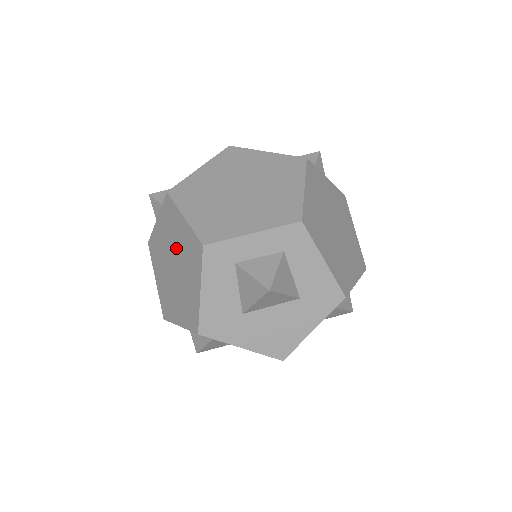
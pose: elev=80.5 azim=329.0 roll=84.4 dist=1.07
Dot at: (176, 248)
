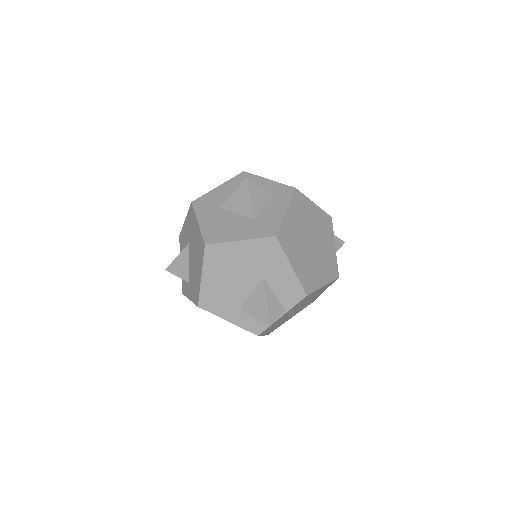
Dot at: occluded
